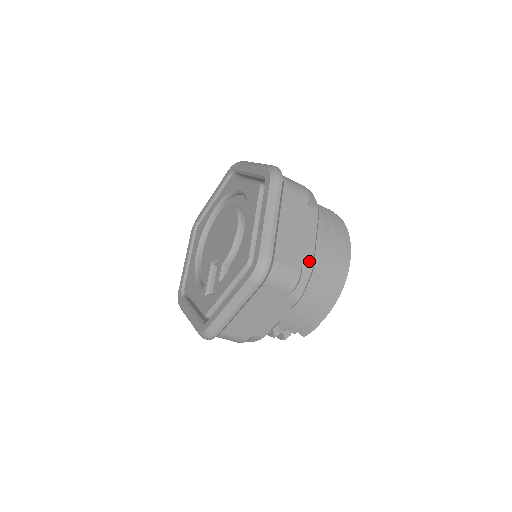
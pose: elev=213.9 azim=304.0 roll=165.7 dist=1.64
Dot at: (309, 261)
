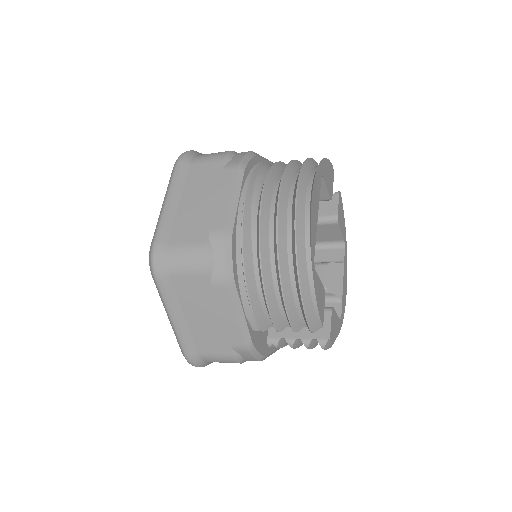
Dot at: (219, 228)
